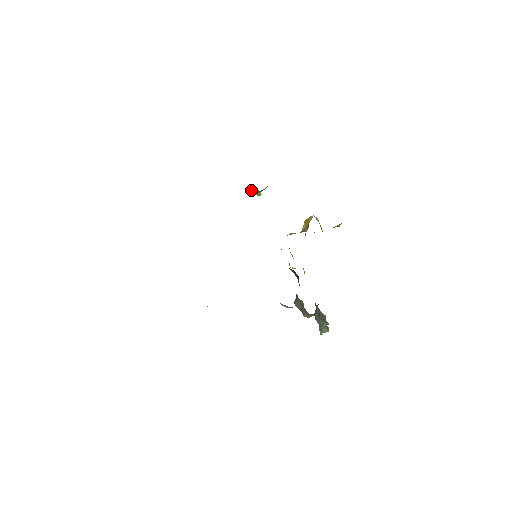
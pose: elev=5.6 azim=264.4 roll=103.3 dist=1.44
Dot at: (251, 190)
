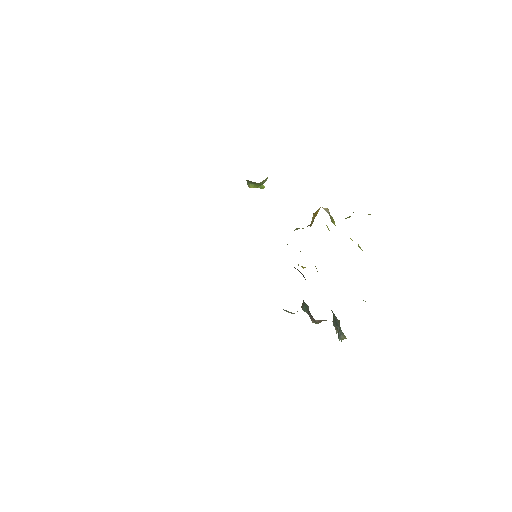
Dot at: (250, 183)
